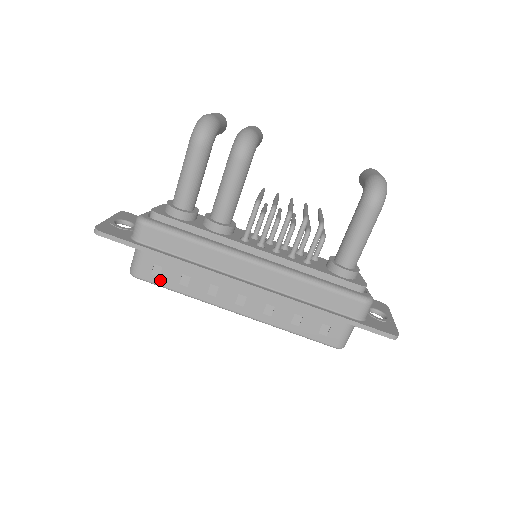
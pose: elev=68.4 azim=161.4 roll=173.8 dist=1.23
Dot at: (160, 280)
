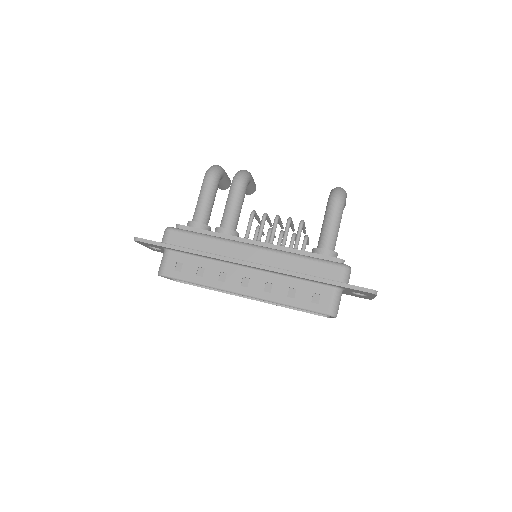
Dot at: (181, 274)
